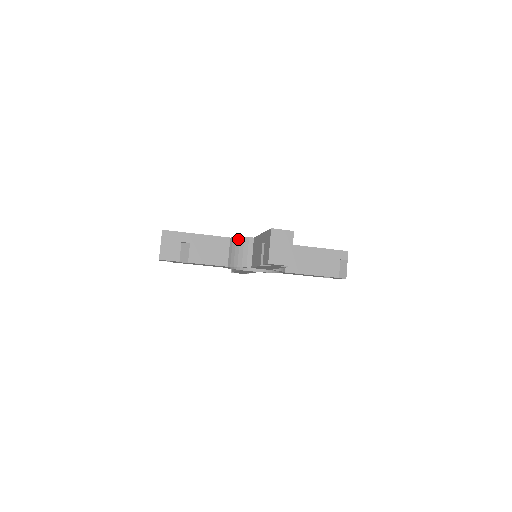
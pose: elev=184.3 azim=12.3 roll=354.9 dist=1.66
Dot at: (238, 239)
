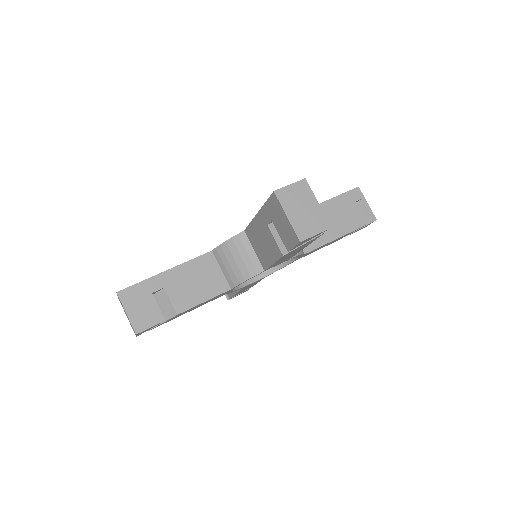
Dot at: (224, 245)
